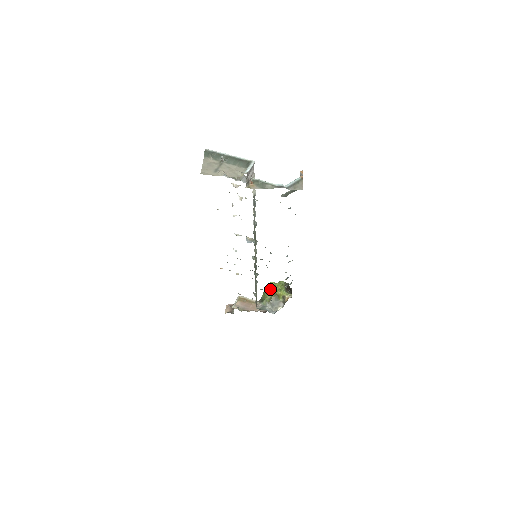
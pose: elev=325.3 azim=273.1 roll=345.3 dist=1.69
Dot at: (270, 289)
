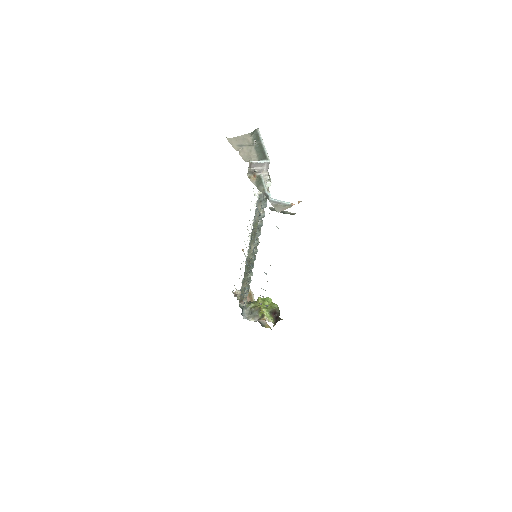
Dot at: (262, 301)
